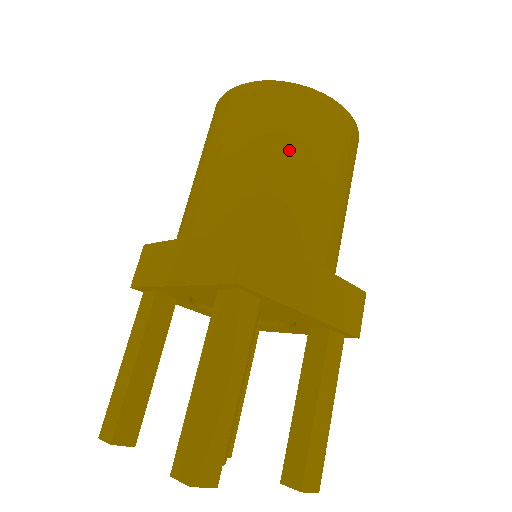
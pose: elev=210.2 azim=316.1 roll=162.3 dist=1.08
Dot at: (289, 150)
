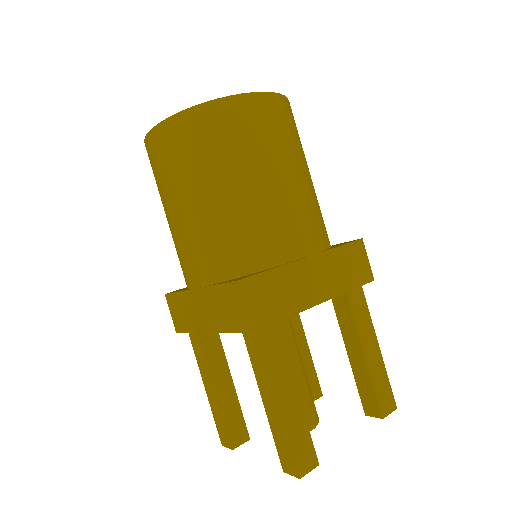
Dot at: (231, 176)
